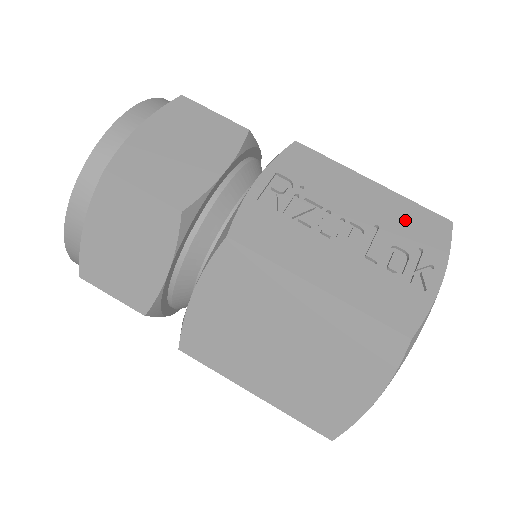
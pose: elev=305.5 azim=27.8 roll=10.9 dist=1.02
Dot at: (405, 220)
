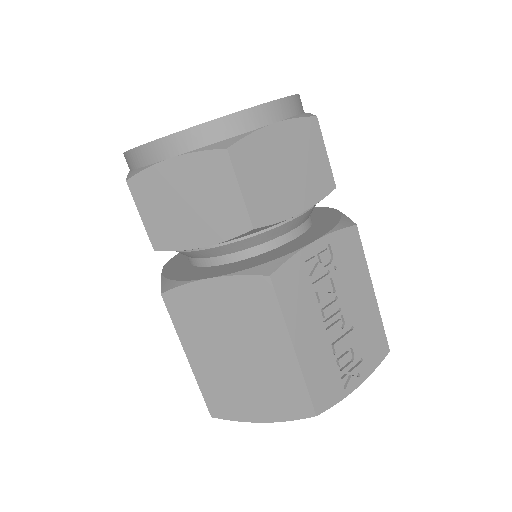
Dot at: (369, 333)
